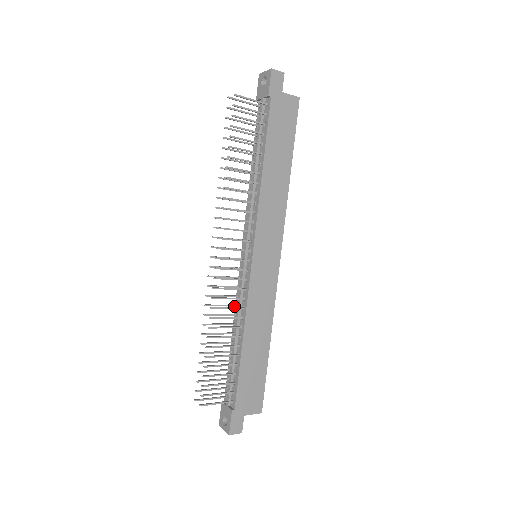
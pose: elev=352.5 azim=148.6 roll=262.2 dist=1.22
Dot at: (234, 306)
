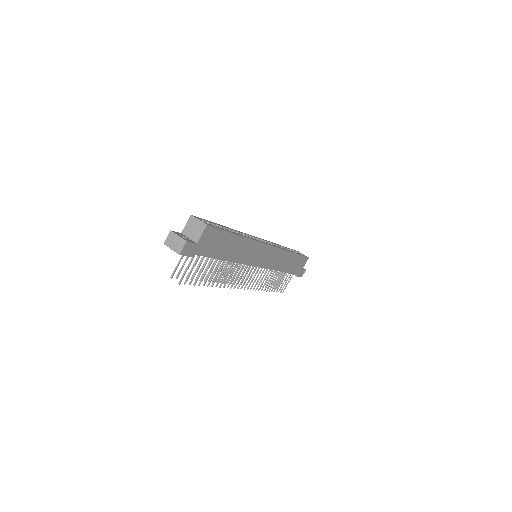
Dot at: occluded
